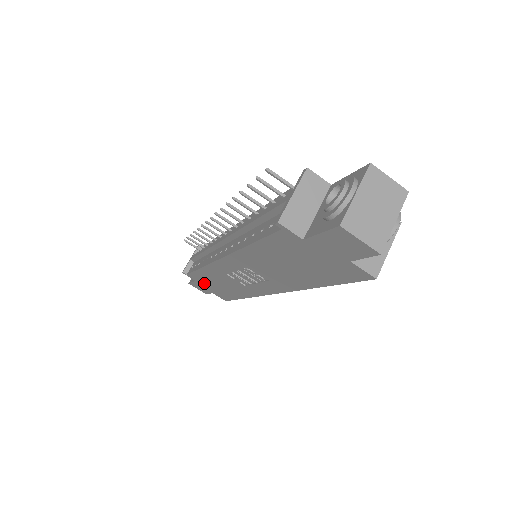
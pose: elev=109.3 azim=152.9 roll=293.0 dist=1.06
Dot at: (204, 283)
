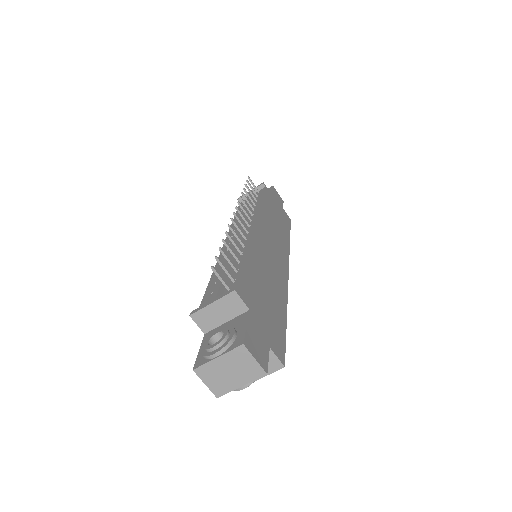
Dot at: occluded
